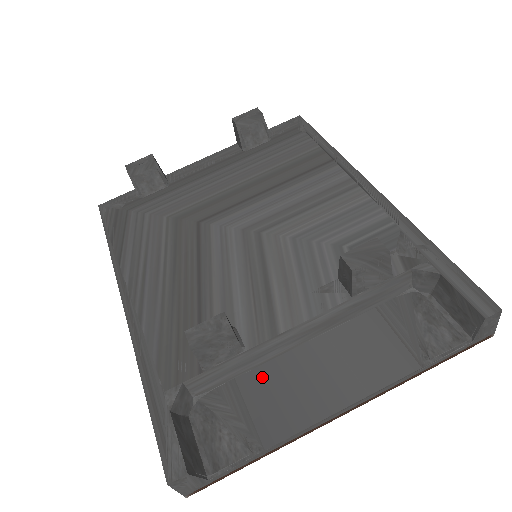
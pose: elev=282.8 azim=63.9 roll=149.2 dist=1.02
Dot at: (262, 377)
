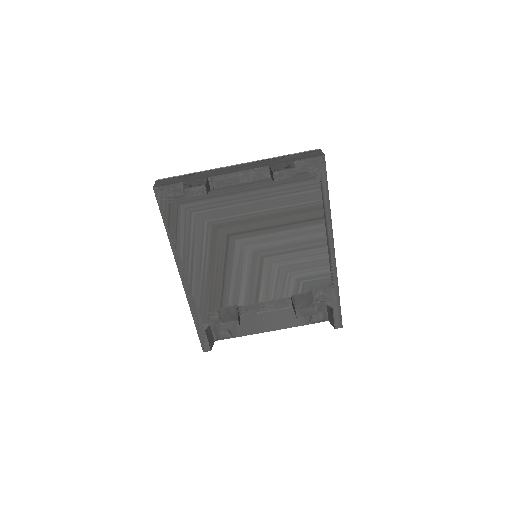
Dot at: occluded
